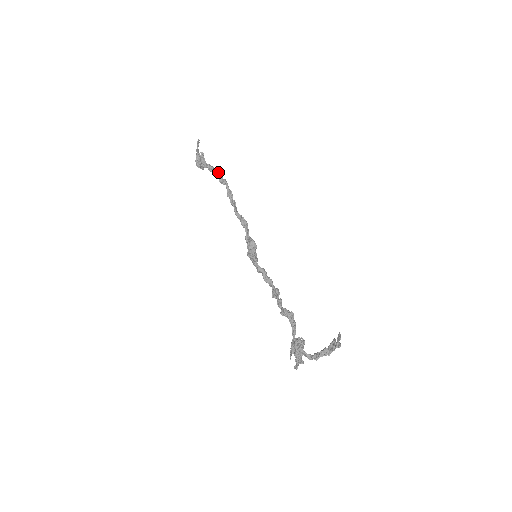
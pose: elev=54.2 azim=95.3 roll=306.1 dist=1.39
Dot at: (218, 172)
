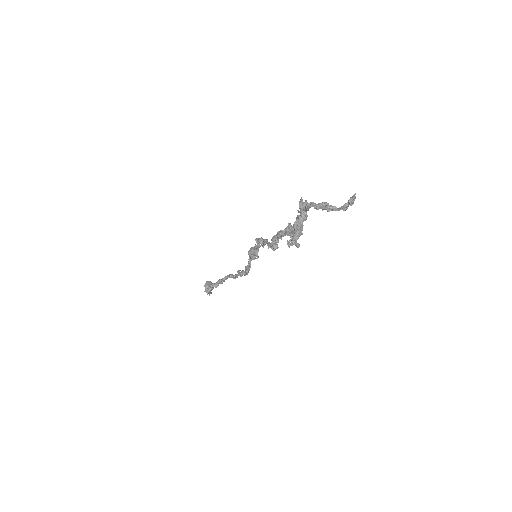
Dot at: occluded
